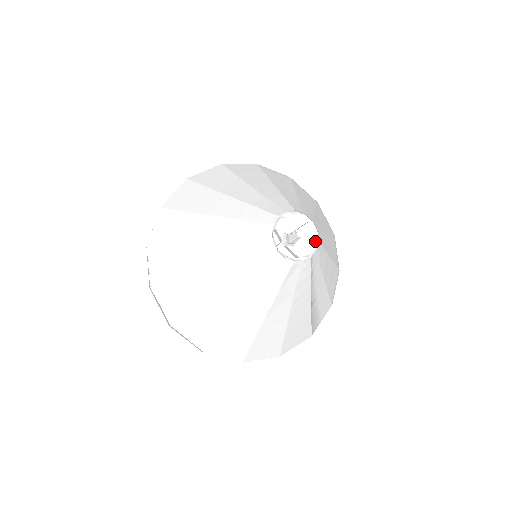
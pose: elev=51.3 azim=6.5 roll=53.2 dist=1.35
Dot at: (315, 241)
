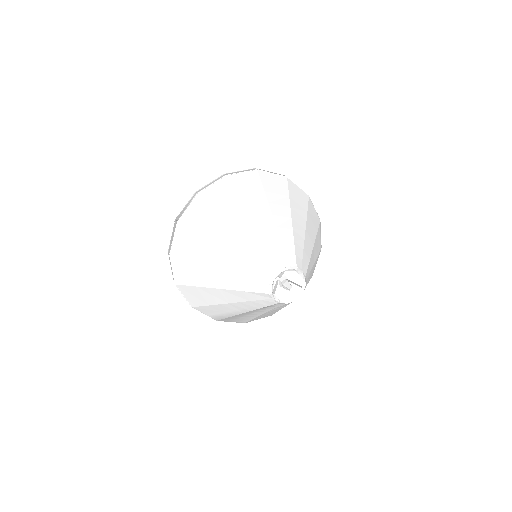
Dot at: (291, 300)
